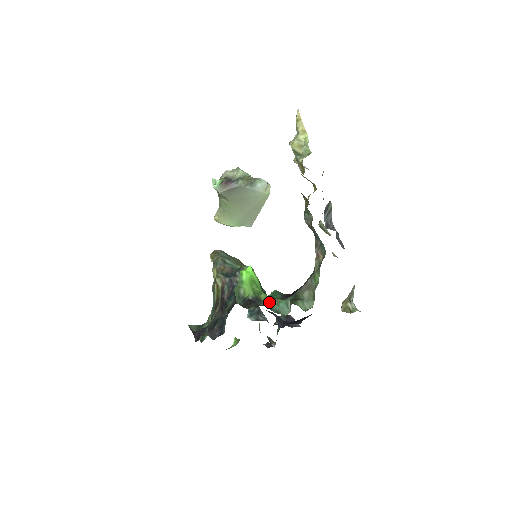
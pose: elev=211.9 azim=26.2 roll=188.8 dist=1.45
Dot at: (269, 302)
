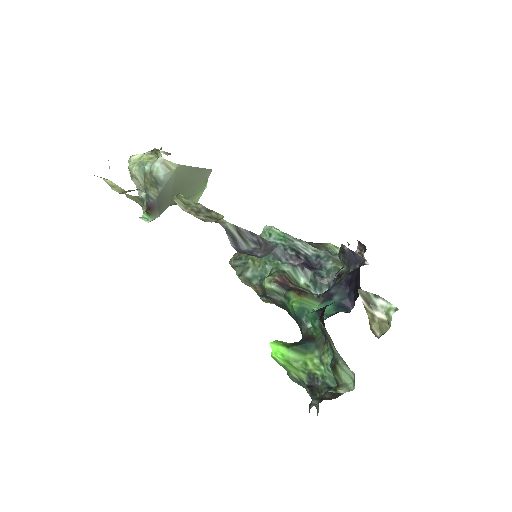
Dot at: (321, 369)
